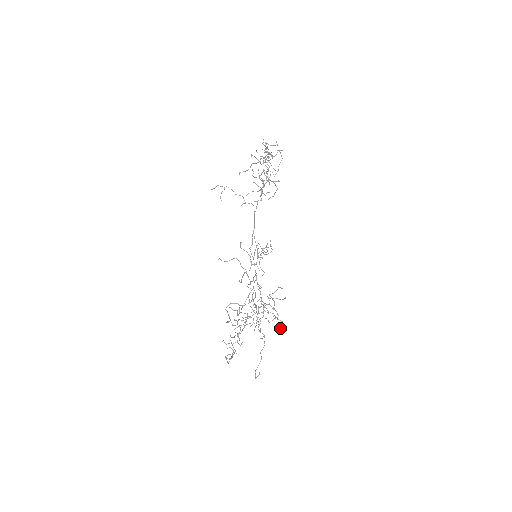
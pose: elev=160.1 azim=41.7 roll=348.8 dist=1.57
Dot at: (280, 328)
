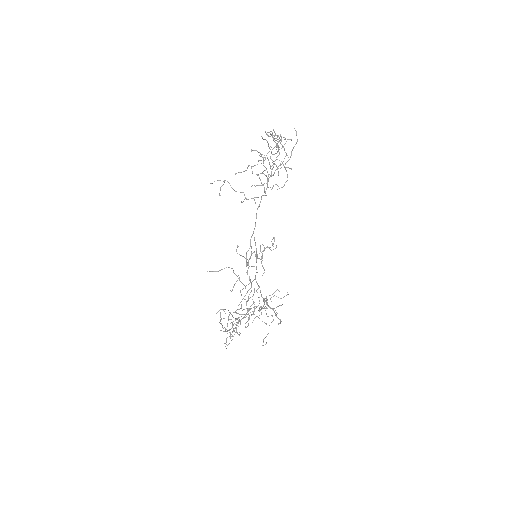
Dot at: (278, 324)
